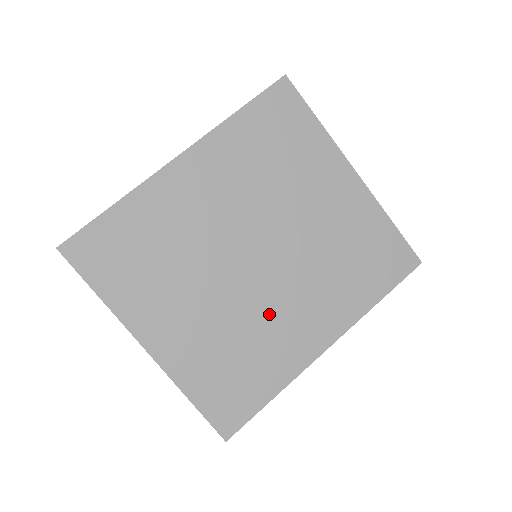
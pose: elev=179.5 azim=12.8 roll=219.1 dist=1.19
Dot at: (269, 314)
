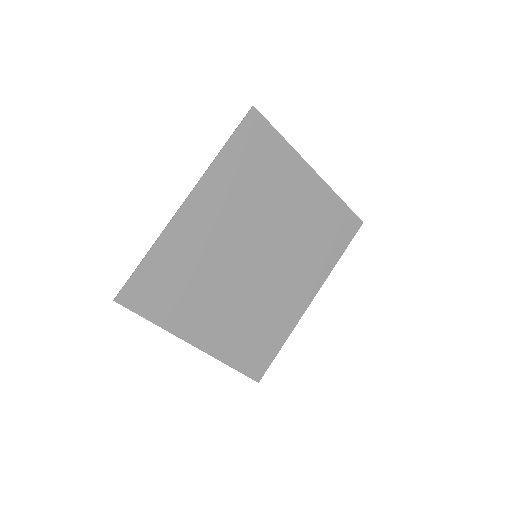
Dot at: (271, 293)
